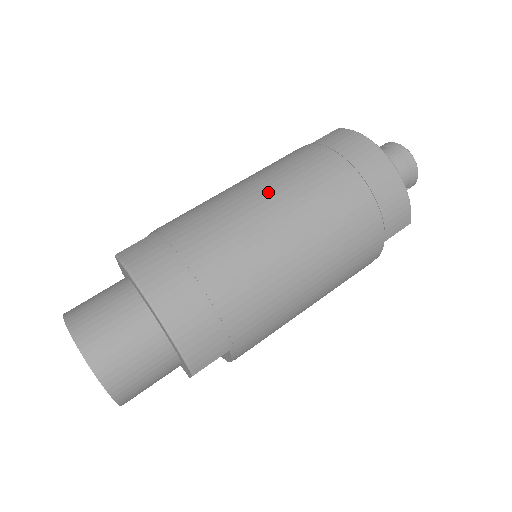
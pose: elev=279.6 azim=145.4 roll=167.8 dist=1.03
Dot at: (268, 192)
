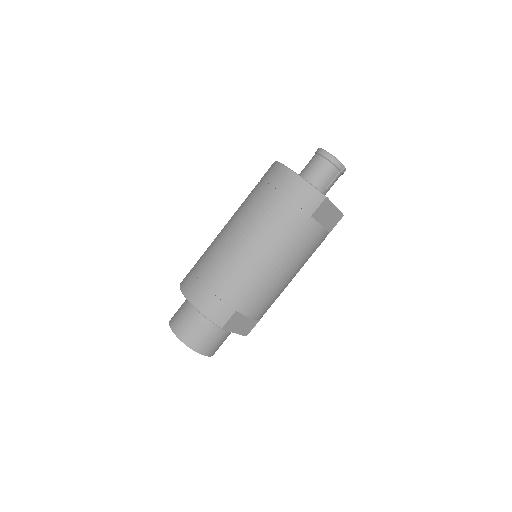
Dot at: (232, 221)
